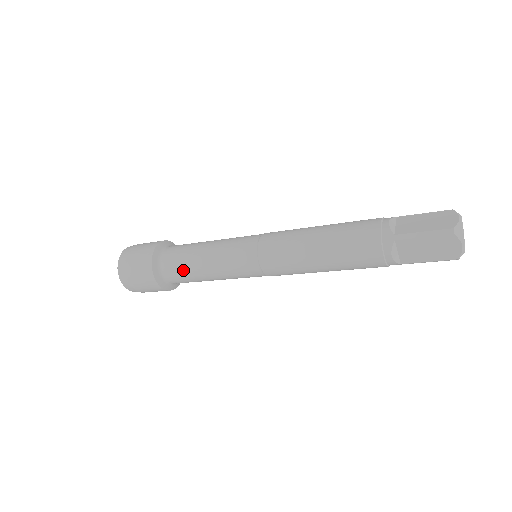
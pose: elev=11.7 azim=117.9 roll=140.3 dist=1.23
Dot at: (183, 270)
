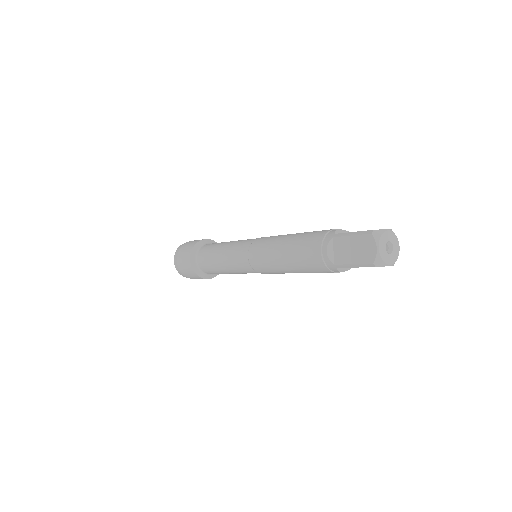
Dot at: (218, 273)
